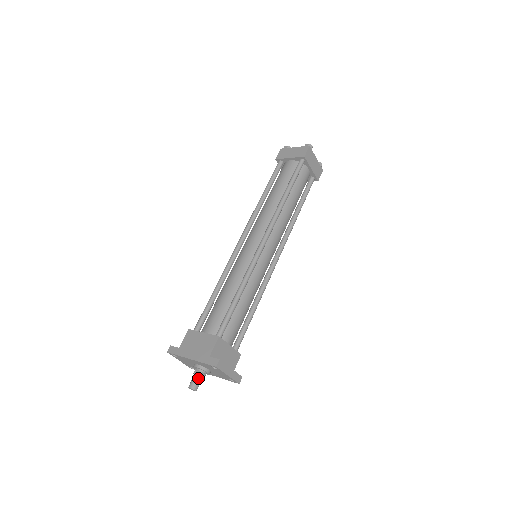
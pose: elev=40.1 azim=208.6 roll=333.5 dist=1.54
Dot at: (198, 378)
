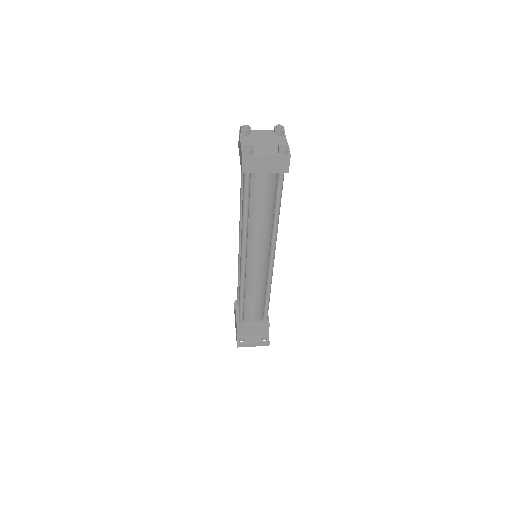
Dot at: occluded
